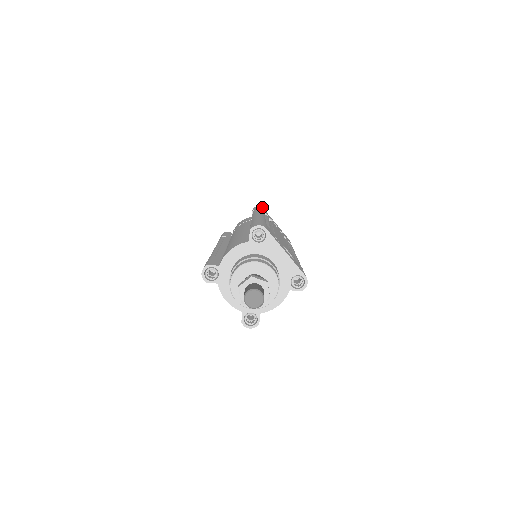
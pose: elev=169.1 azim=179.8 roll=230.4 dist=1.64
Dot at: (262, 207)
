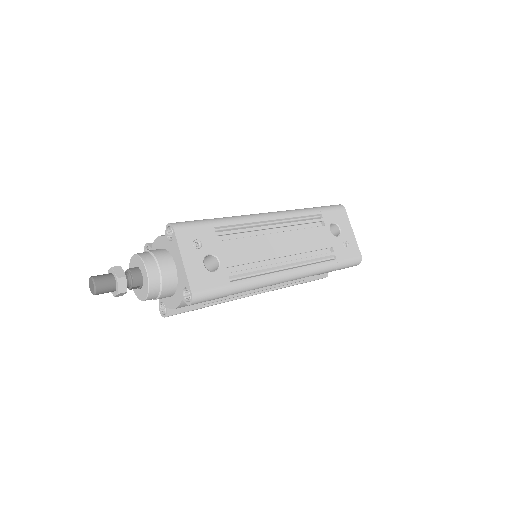
Dot at: (344, 207)
